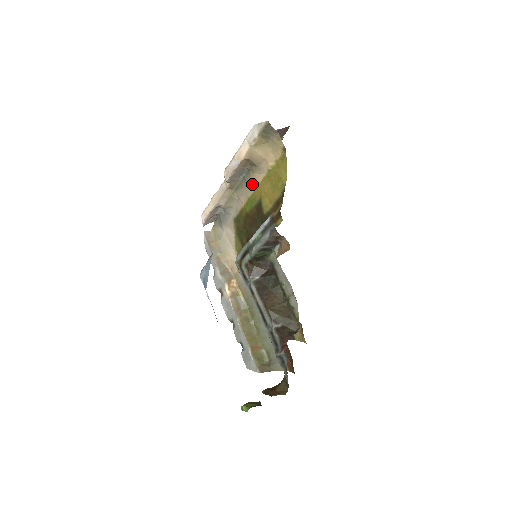
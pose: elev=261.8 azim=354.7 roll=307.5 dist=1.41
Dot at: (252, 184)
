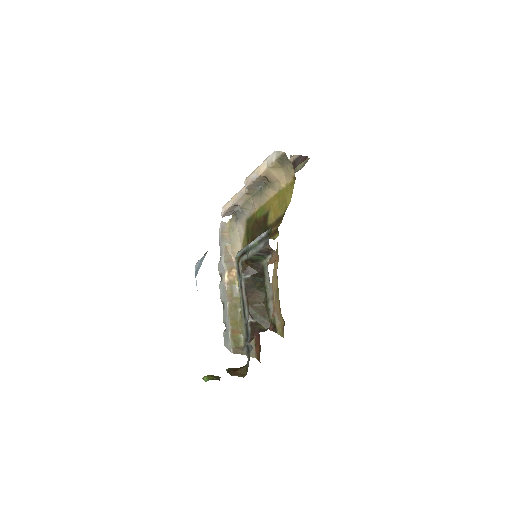
Dot at: (266, 196)
